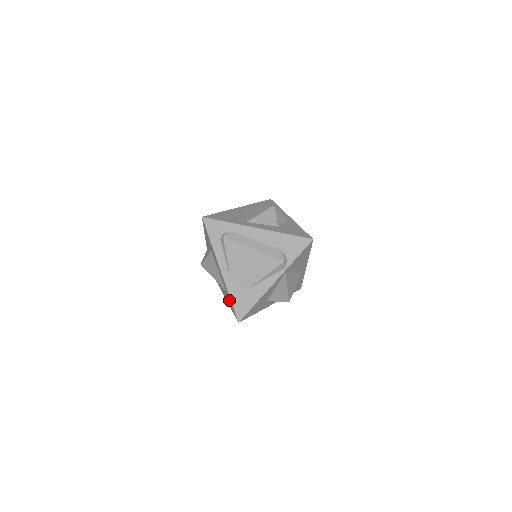
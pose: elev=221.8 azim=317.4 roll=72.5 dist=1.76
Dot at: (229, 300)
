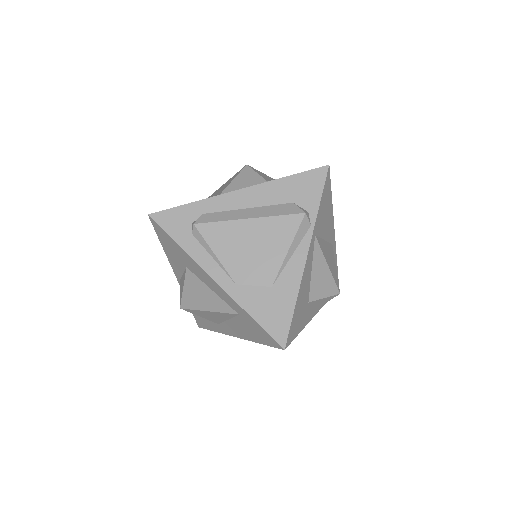
Dot at: (250, 326)
